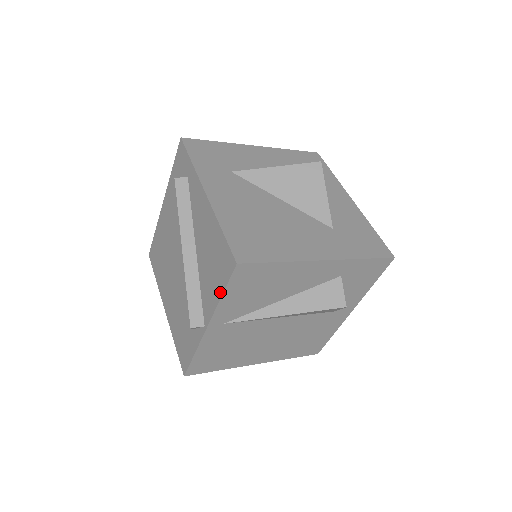
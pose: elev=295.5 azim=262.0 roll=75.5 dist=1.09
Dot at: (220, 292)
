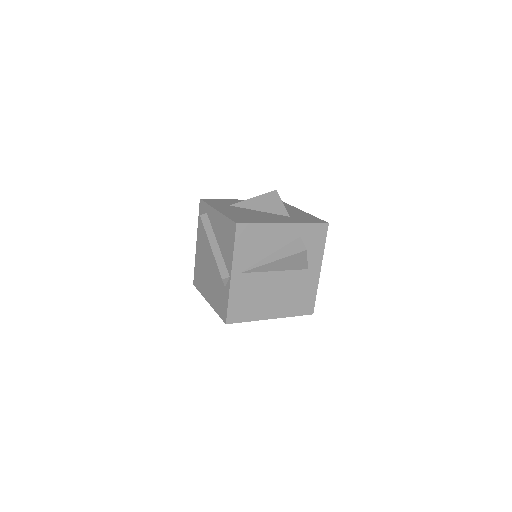
Dot at: (233, 247)
